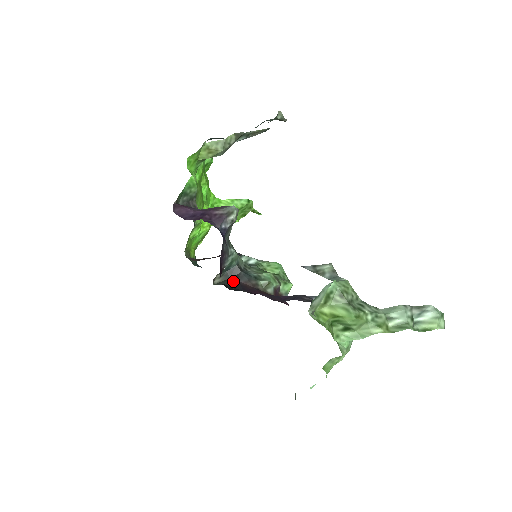
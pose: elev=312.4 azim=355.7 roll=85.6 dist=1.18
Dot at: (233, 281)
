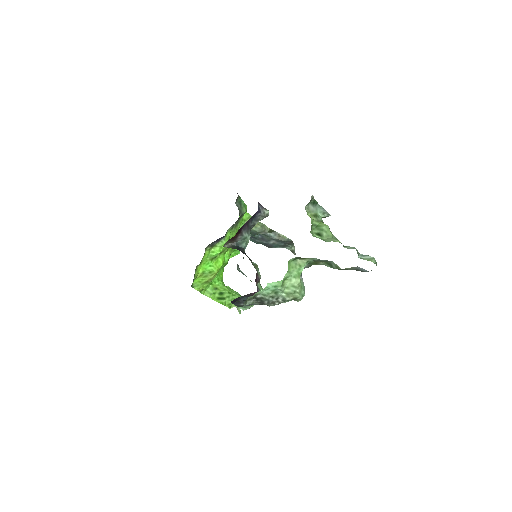
Dot at: (238, 249)
